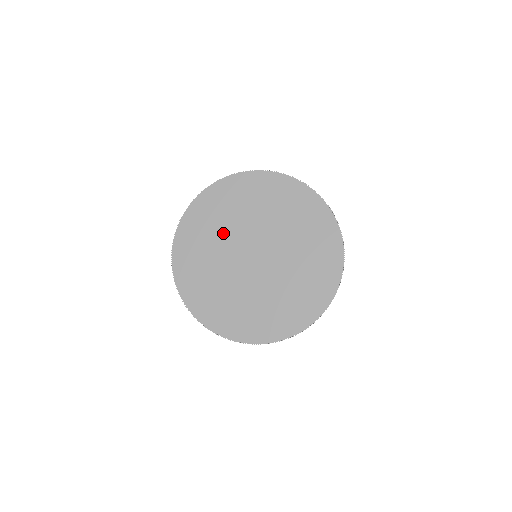
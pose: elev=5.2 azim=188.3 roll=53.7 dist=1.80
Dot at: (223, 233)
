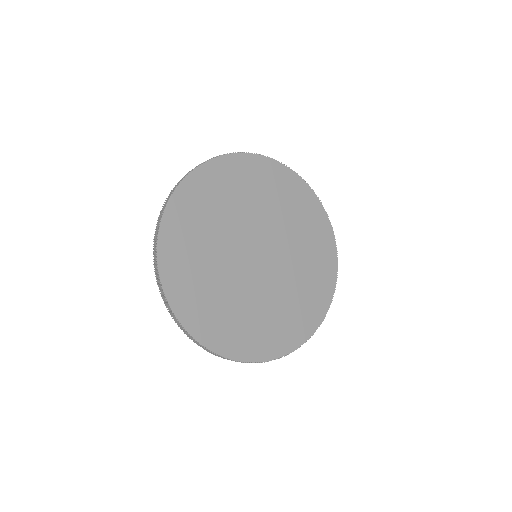
Dot at: (228, 218)
